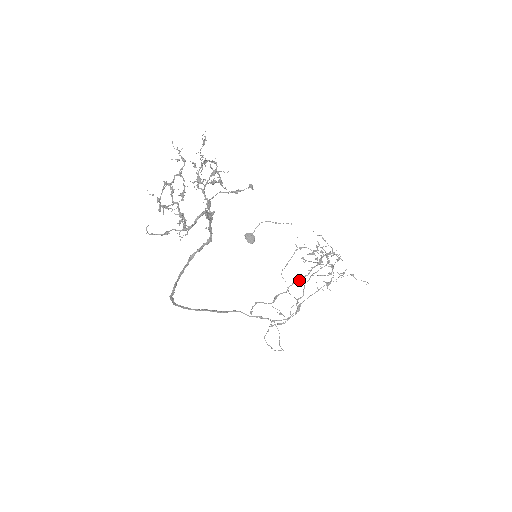
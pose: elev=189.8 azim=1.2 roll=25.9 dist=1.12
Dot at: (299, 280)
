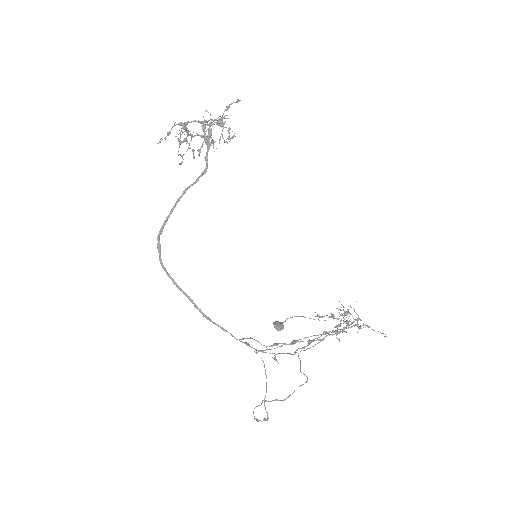
Dot at: (310, 340)
